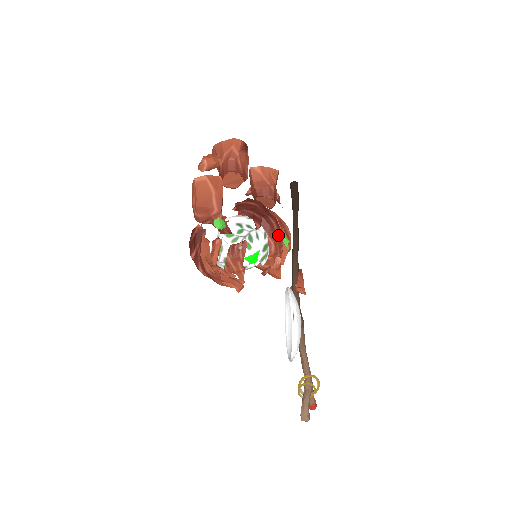
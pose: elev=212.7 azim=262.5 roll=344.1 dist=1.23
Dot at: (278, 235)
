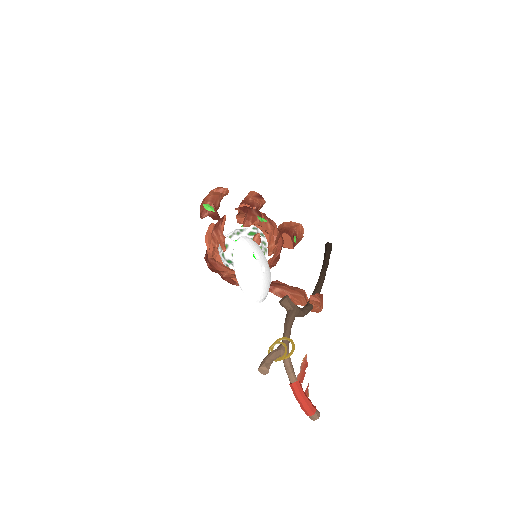
Dot at: (254, 214)
